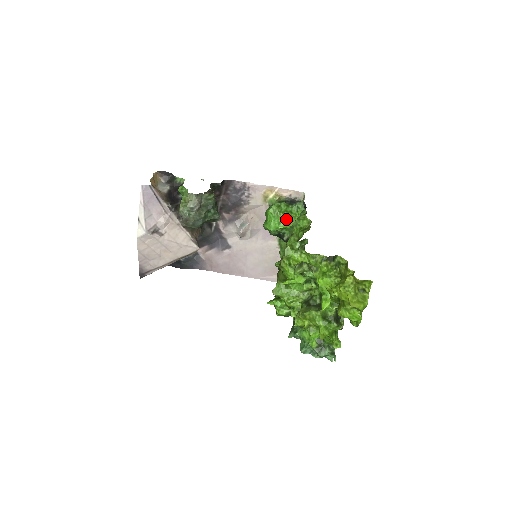
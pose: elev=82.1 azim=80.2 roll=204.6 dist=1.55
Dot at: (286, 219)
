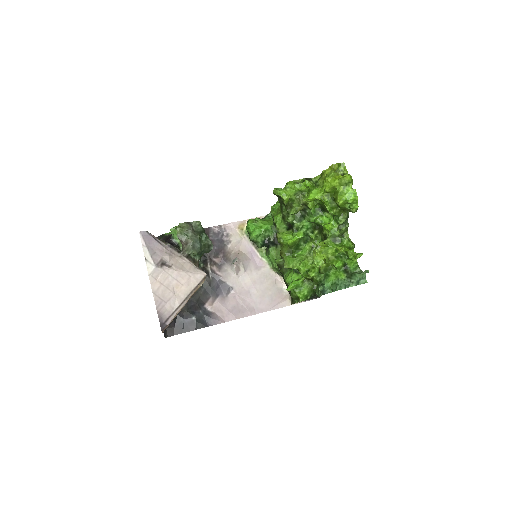
Dot at: (264, 223)
